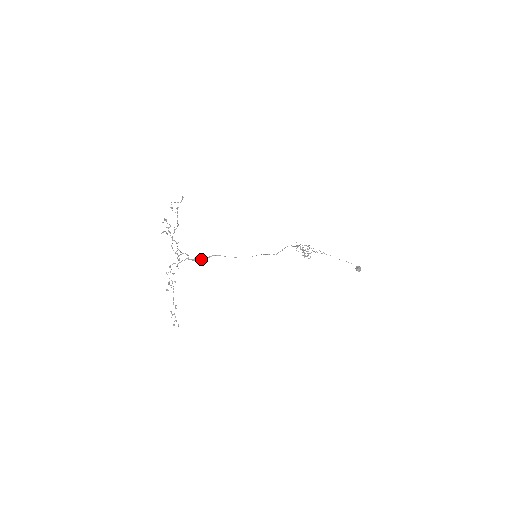
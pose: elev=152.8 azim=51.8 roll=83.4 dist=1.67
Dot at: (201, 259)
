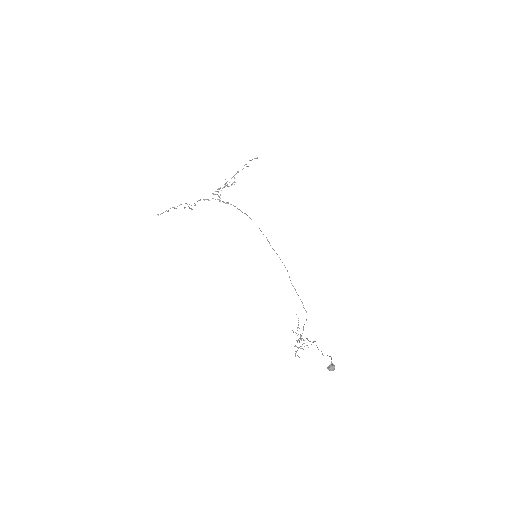
Dot at: occluded
